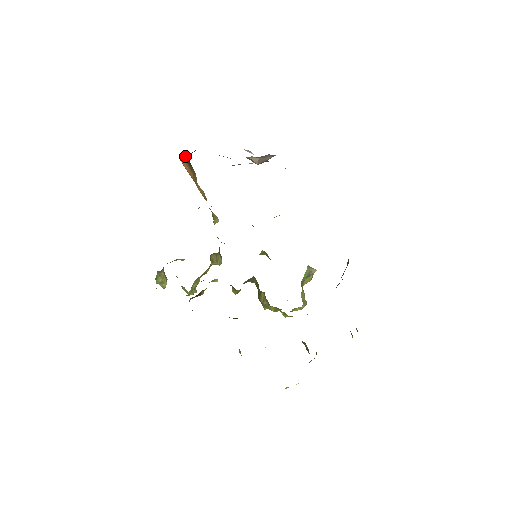
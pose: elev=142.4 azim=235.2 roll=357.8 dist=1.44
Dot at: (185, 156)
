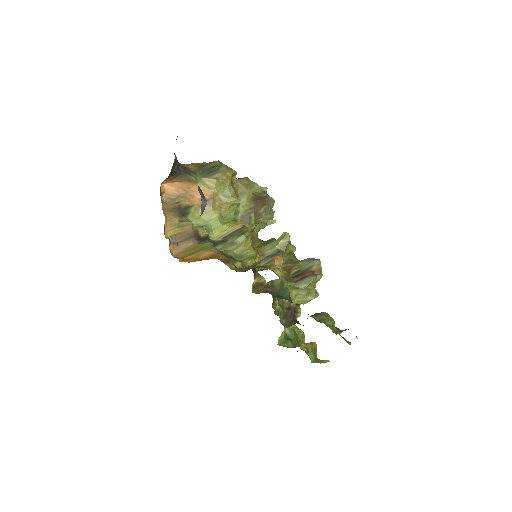
Dot at: (167, 179)
